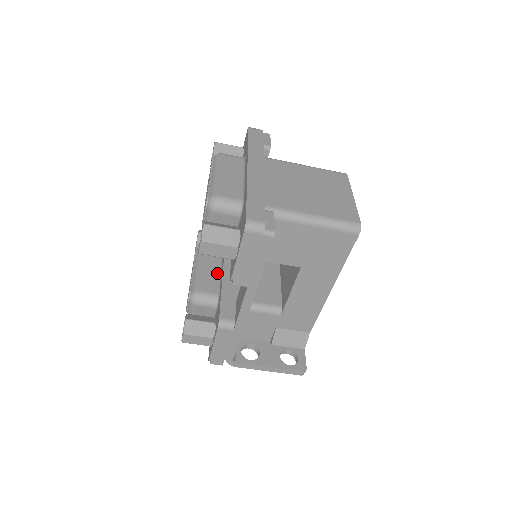
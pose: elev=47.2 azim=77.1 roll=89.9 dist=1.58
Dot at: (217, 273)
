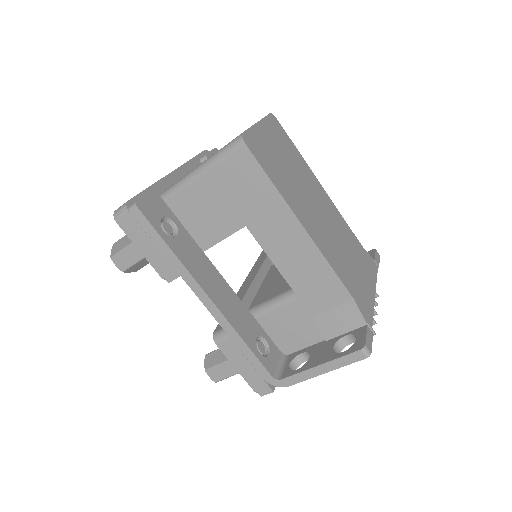
Dot at: occluded
